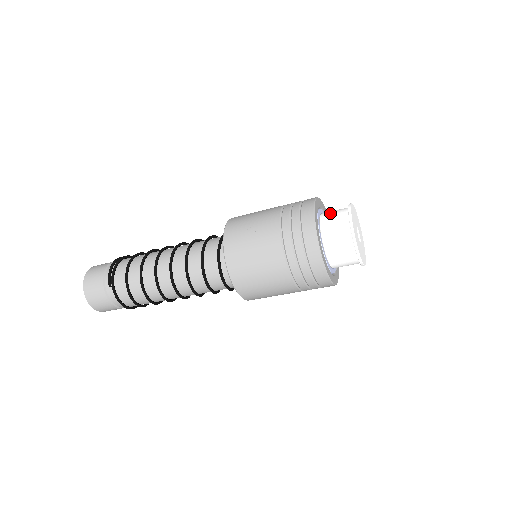
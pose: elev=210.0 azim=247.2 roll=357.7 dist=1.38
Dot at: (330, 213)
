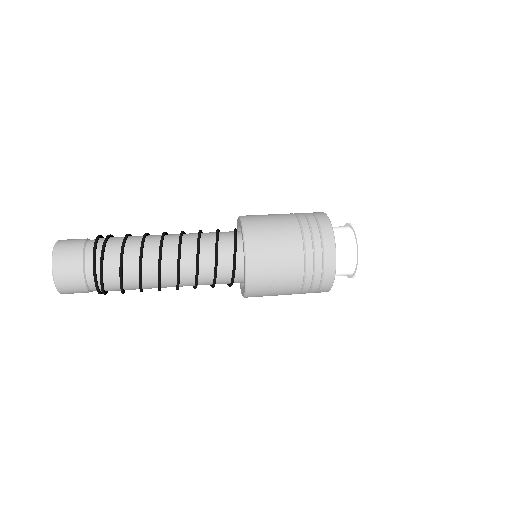
Dot at: (341, 255)
